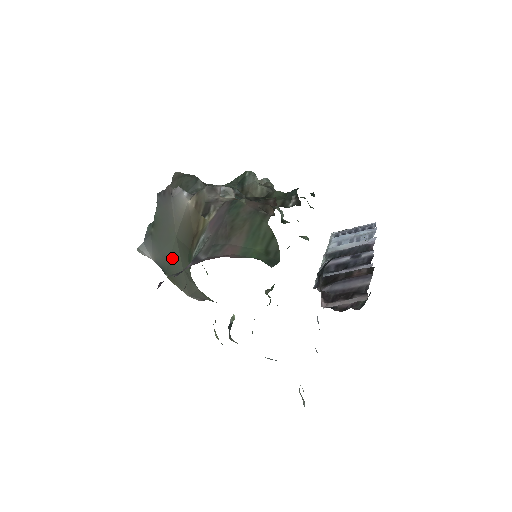
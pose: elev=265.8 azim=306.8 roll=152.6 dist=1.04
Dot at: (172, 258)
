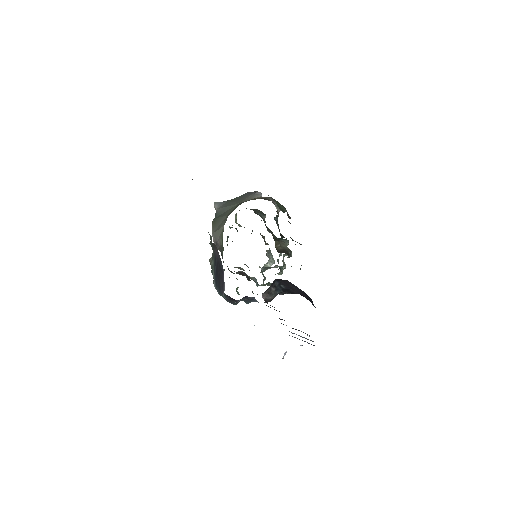
Dot at: (226, 212)
